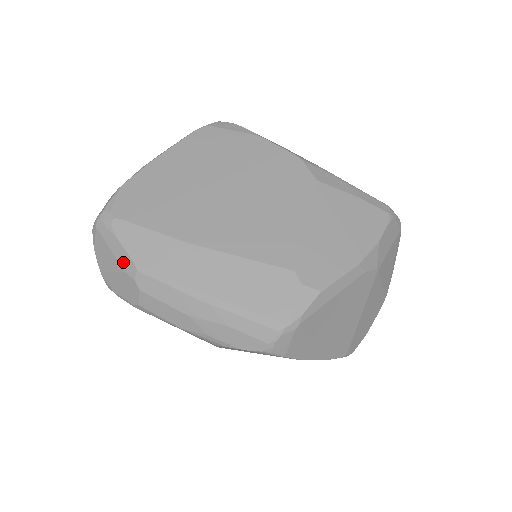
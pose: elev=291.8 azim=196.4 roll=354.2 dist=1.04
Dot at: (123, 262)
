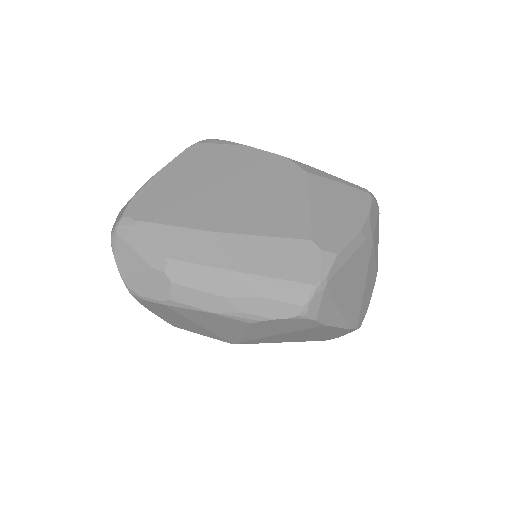
Dot at: (150, 259)
